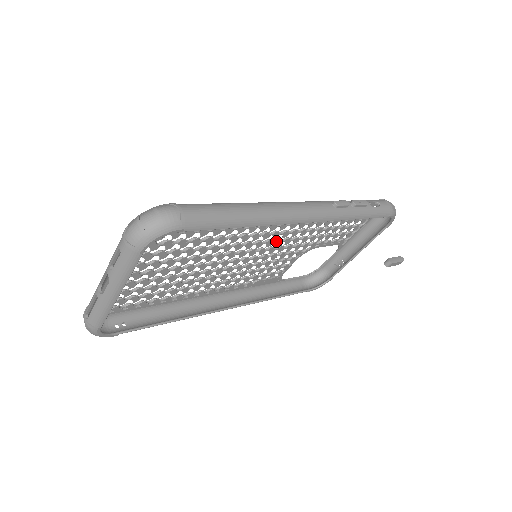
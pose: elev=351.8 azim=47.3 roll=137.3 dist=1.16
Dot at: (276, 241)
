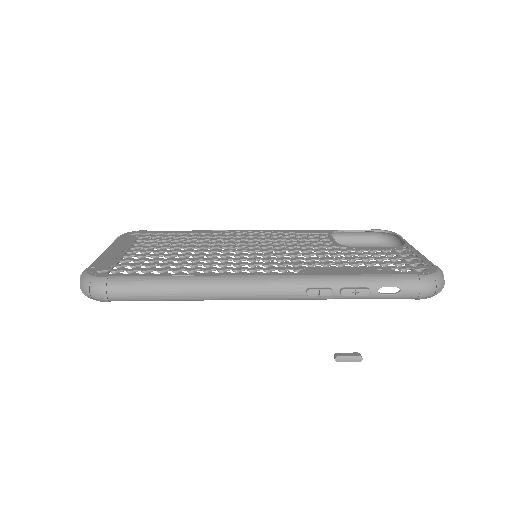
Dot at: (277, 256)
